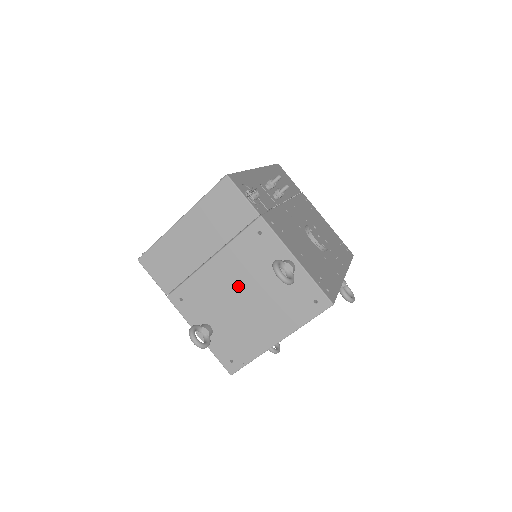
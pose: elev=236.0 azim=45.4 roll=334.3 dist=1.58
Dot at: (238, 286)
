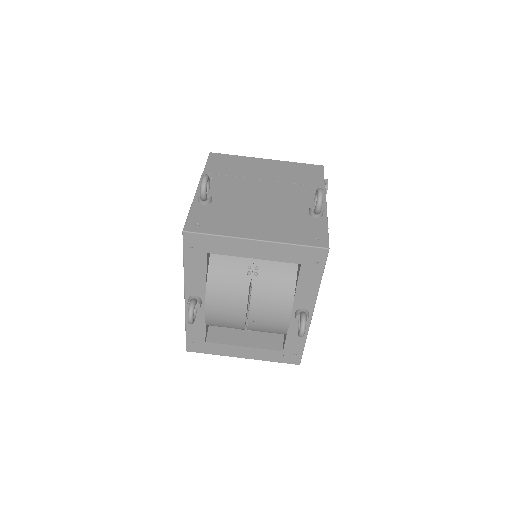
Dot at: (266, 199)
